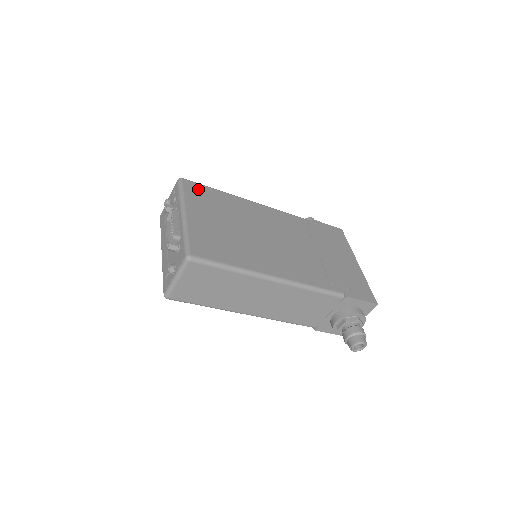
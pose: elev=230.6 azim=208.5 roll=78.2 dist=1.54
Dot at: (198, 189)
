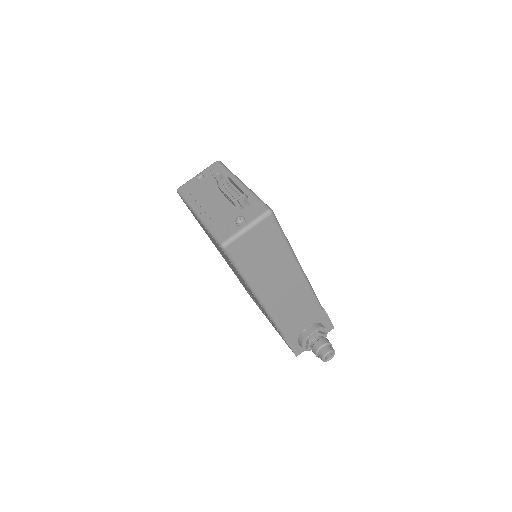
Dot at: occluded
